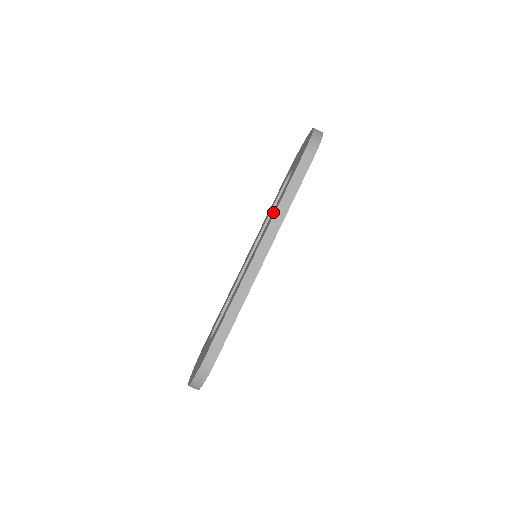
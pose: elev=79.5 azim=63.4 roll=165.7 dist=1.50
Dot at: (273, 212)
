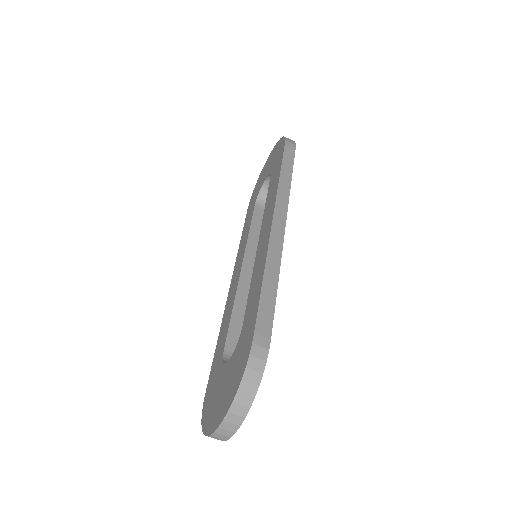
Dot at: (270, 196)
